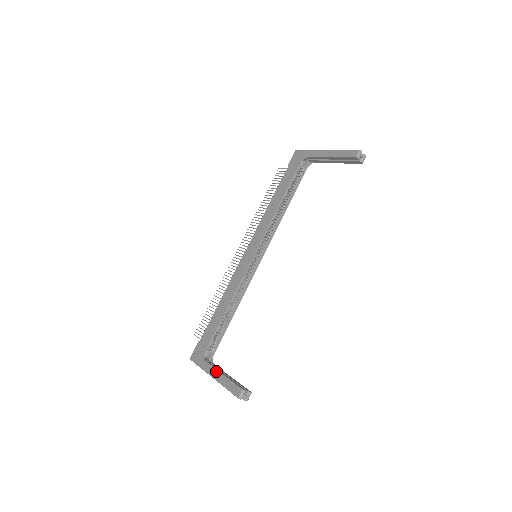
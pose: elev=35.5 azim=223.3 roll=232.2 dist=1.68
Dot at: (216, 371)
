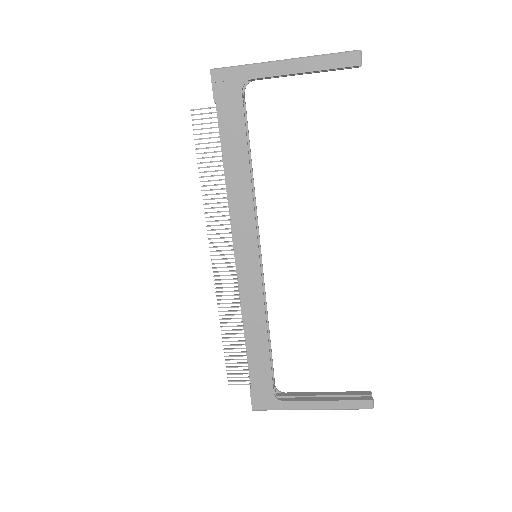
Dot at: (314, 403)
